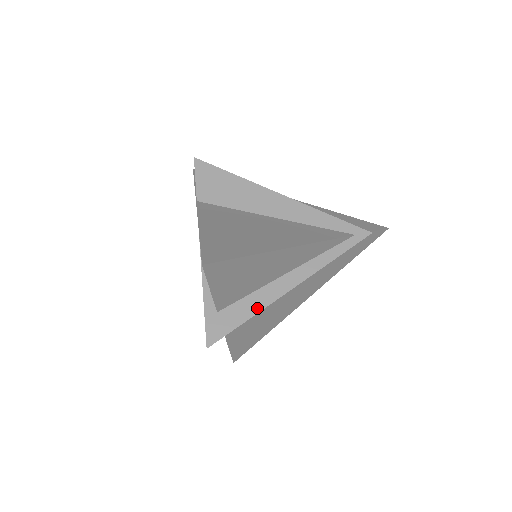
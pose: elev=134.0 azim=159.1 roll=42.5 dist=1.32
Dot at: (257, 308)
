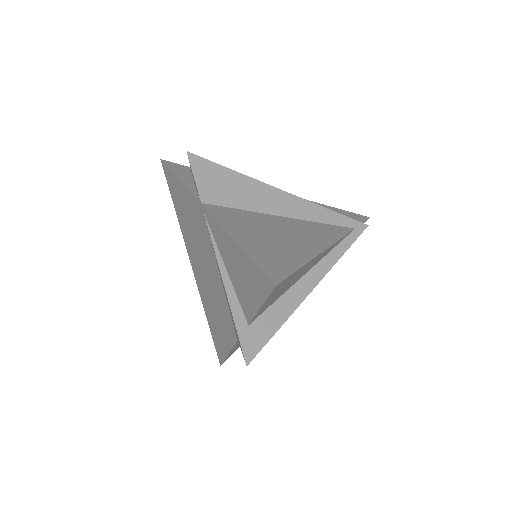
Dot at: (285, 315)
